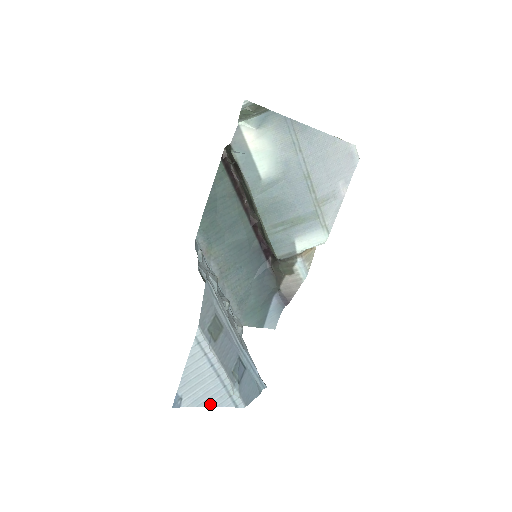
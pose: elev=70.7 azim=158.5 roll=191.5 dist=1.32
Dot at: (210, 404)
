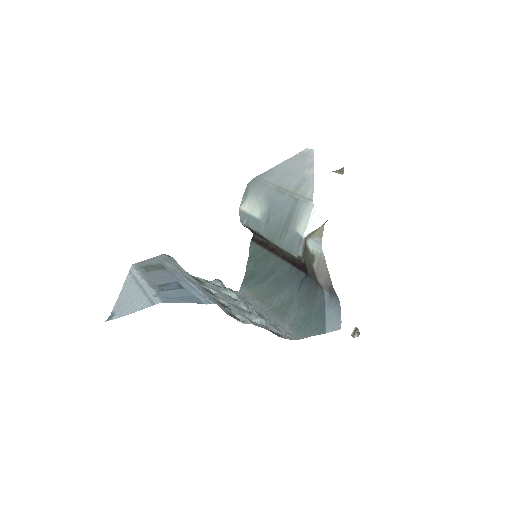
Dot at: (133, 311)
